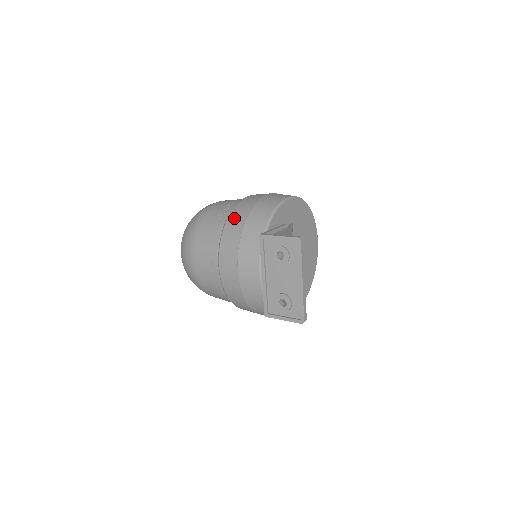
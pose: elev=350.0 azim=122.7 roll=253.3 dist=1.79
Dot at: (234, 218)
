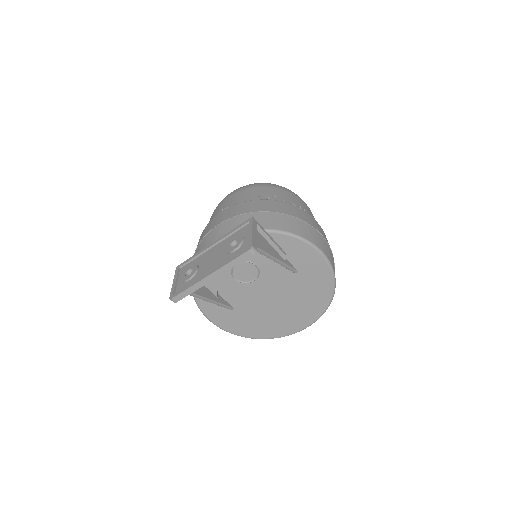
Dot at: (277, 204)
